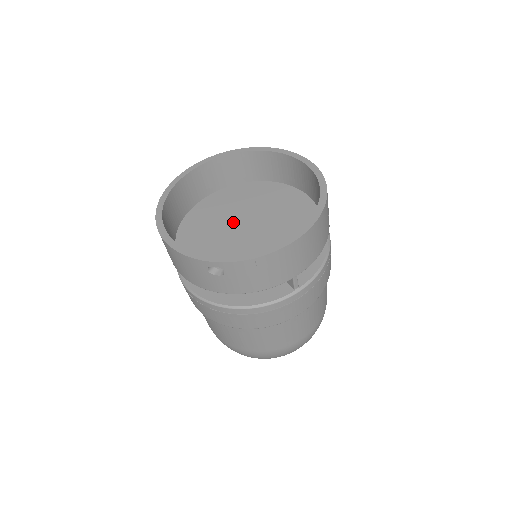
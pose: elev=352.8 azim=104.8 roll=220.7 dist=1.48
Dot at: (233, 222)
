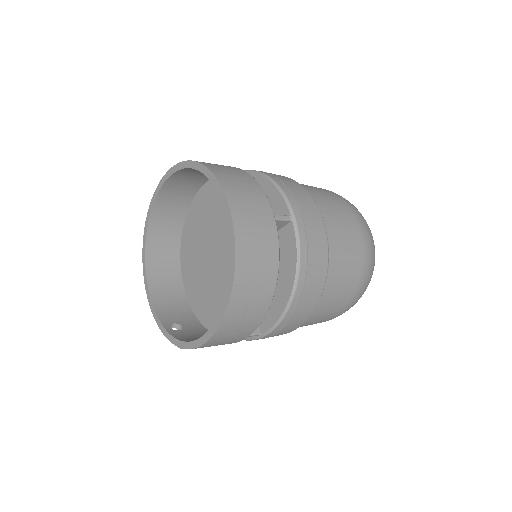
Dot at: (211, 241)
